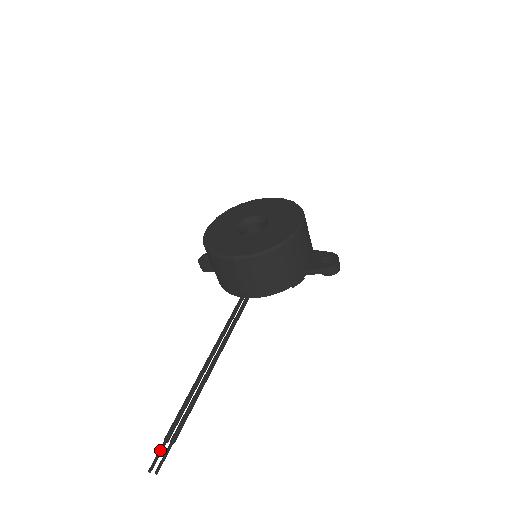
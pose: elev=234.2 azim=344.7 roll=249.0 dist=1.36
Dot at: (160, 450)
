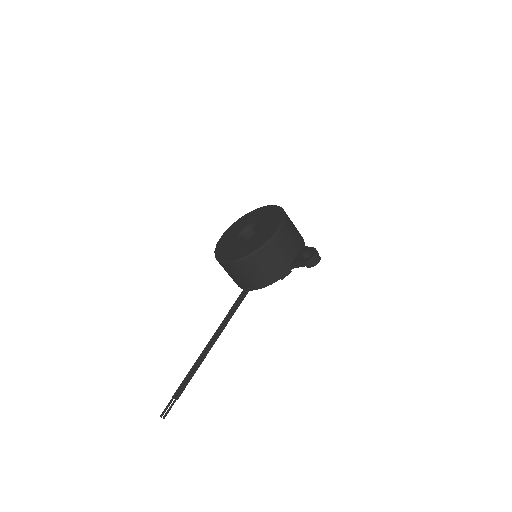
Dot at: (168, 403)
